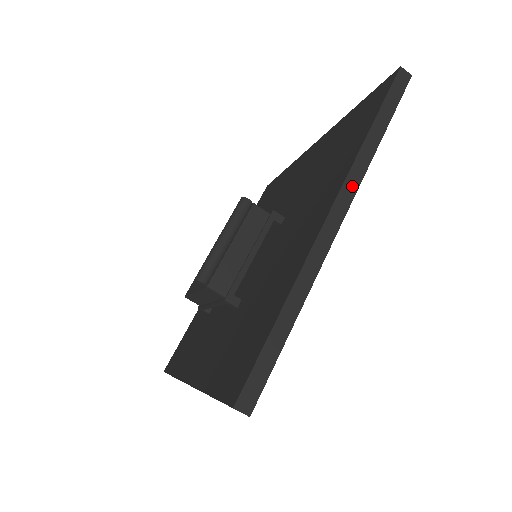
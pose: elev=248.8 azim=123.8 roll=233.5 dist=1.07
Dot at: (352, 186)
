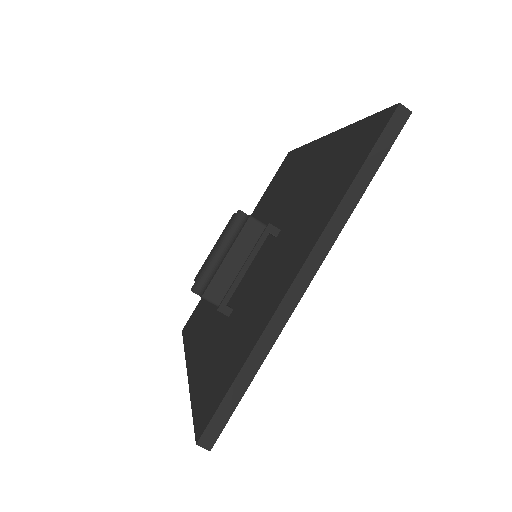
Dot at: (325, 245)
